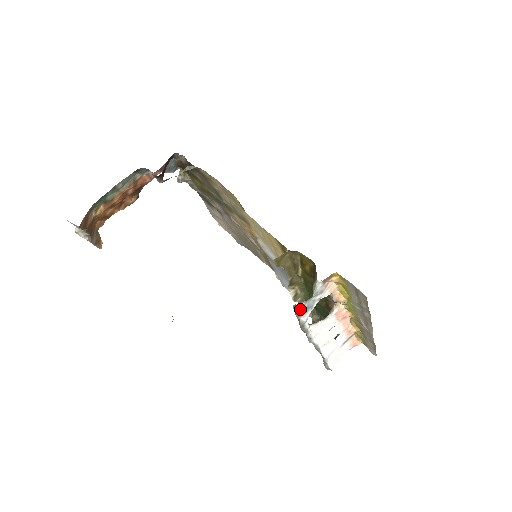
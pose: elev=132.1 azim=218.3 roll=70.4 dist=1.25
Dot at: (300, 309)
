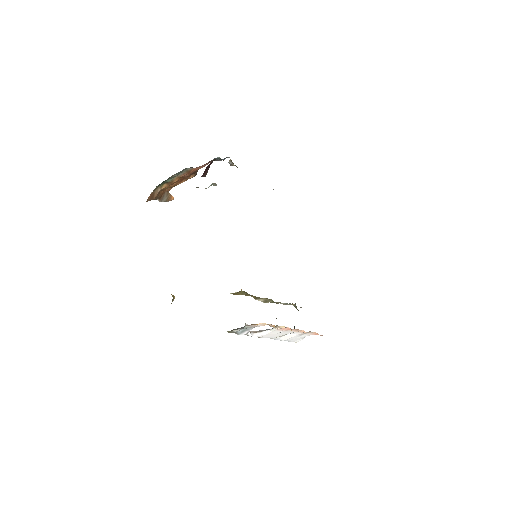
Dot at: (235, 332)
